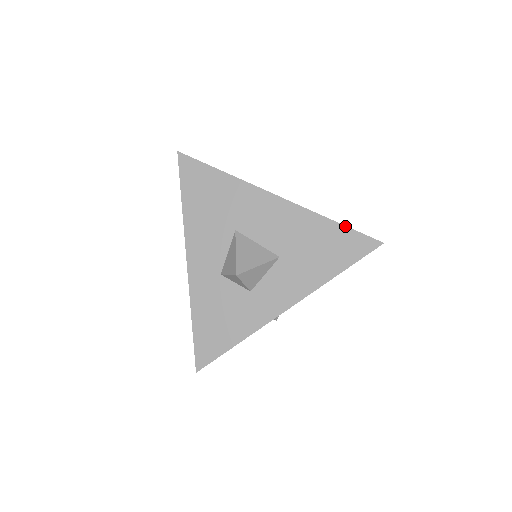
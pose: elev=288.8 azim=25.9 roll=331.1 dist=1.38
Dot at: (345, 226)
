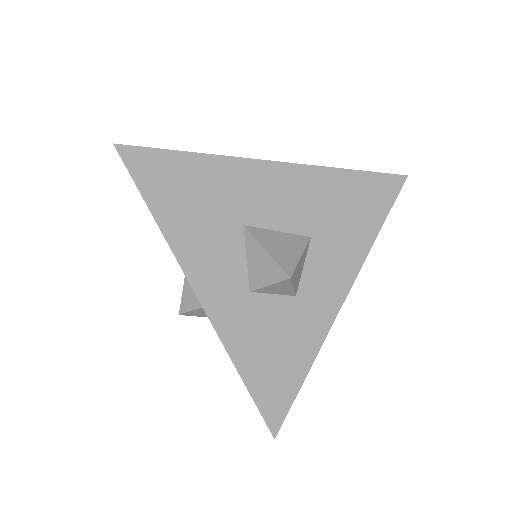
Dot at: (364, 171)
